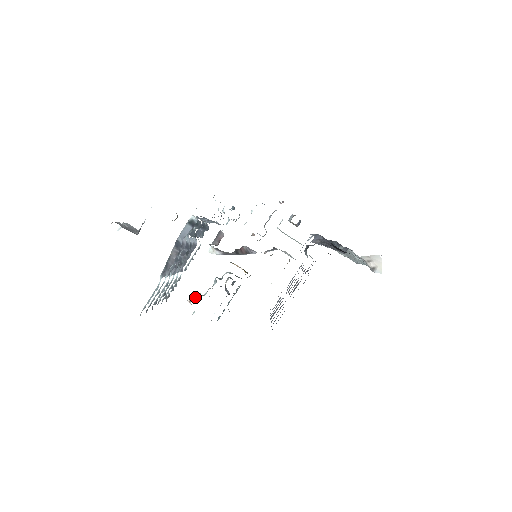
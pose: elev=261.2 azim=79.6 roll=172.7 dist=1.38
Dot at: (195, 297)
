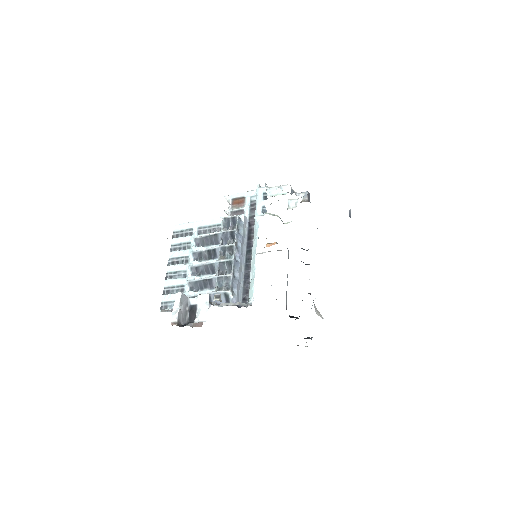
Dot at: occluded
